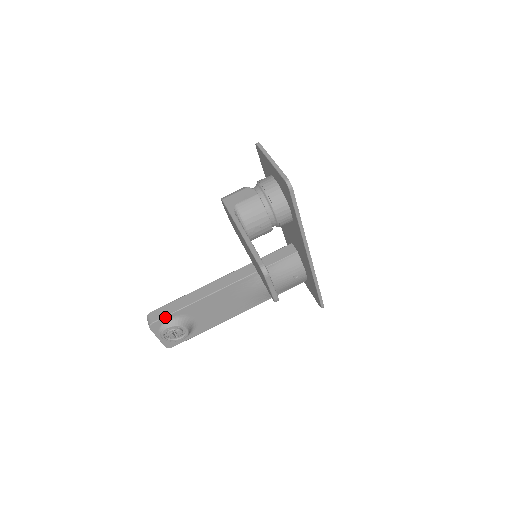
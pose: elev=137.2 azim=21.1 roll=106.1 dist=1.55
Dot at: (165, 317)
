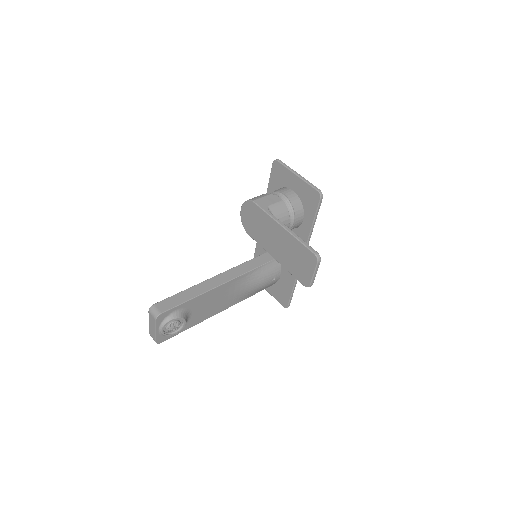
Dot at: (172, 308)
